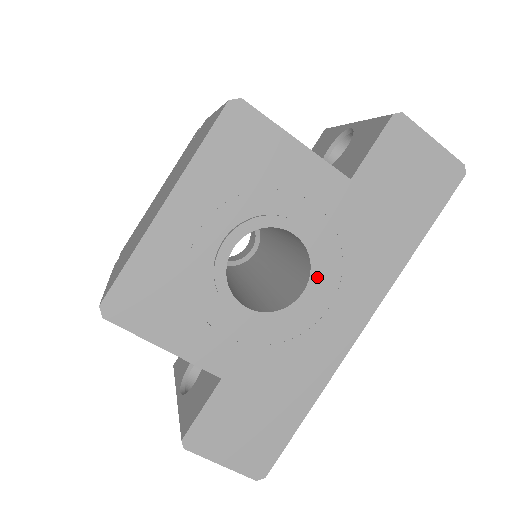
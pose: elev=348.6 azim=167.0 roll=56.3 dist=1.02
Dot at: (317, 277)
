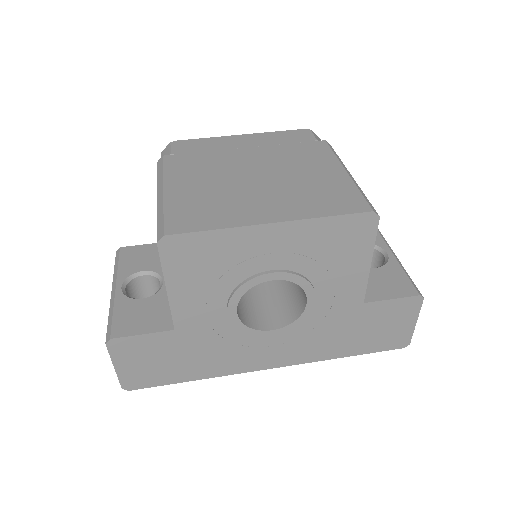
Dot at: (287, 330)
